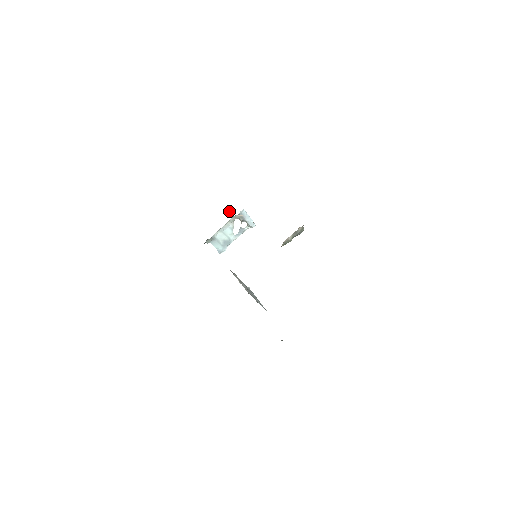
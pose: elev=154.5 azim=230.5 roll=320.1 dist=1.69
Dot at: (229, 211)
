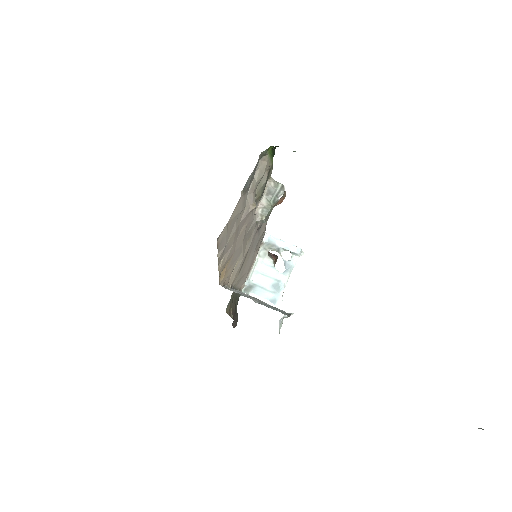
Dot at: occluded
